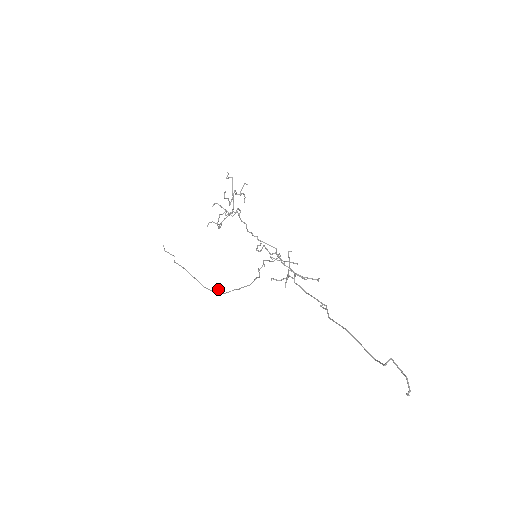
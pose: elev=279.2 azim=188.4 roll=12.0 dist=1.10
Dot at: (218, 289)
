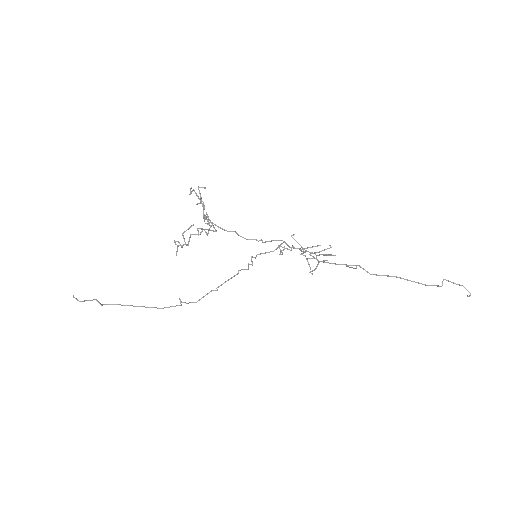
Dot at: (181, 301)
